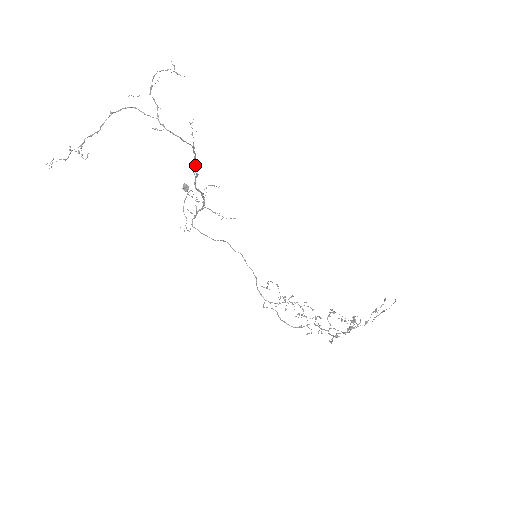
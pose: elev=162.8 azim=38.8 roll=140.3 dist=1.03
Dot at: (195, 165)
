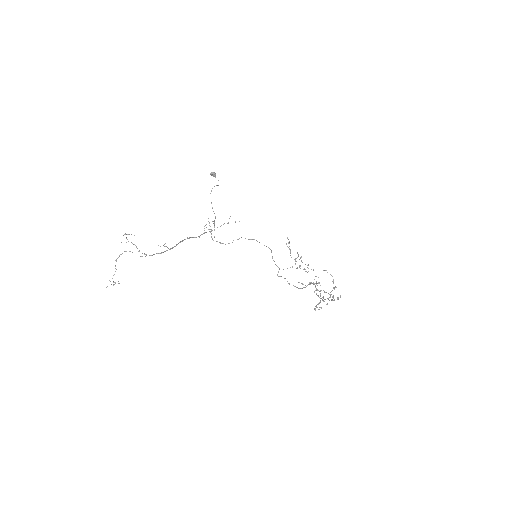
Dot at: occluded
